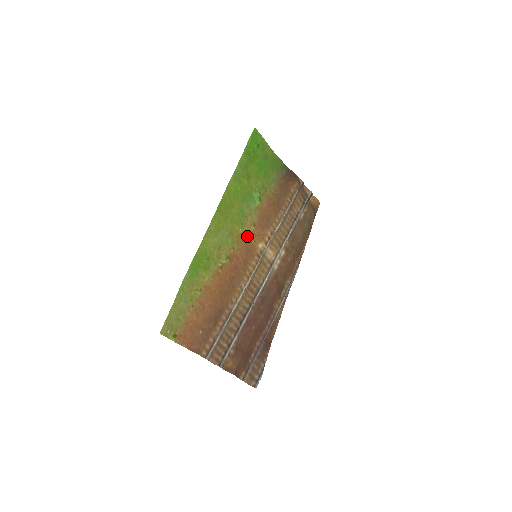
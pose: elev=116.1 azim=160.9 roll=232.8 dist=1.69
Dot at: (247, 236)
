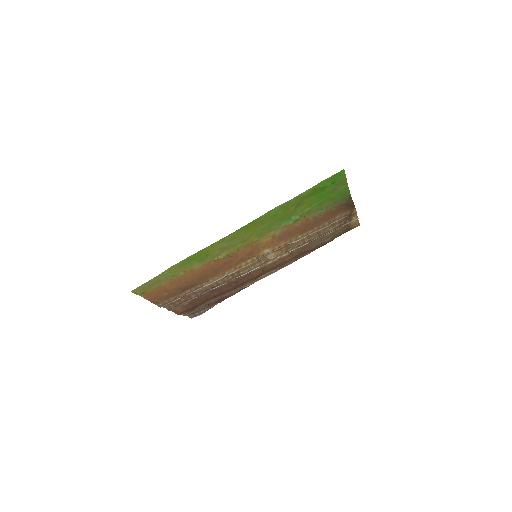
Dot at: (259, 243)
